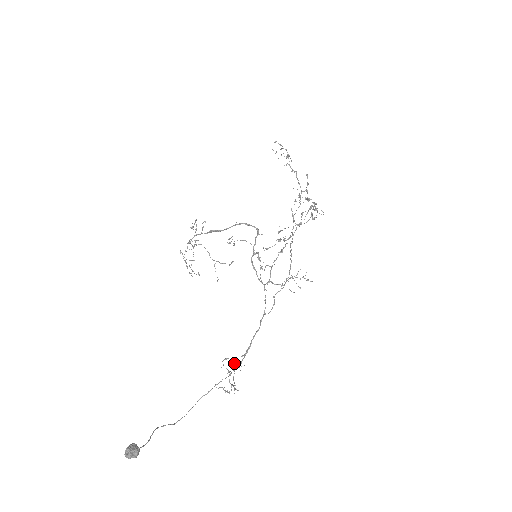
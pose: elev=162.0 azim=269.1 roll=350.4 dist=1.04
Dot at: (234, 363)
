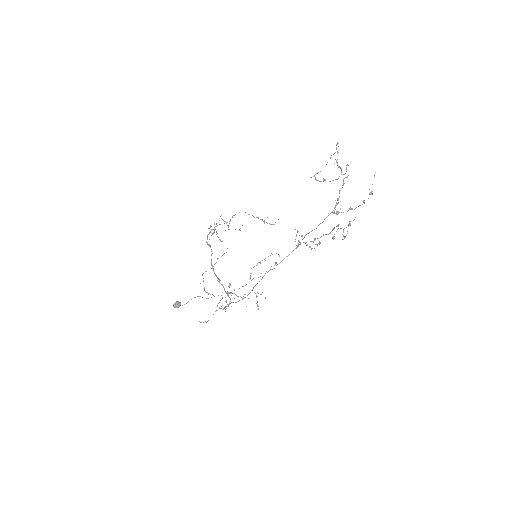
Dot at: occluded
